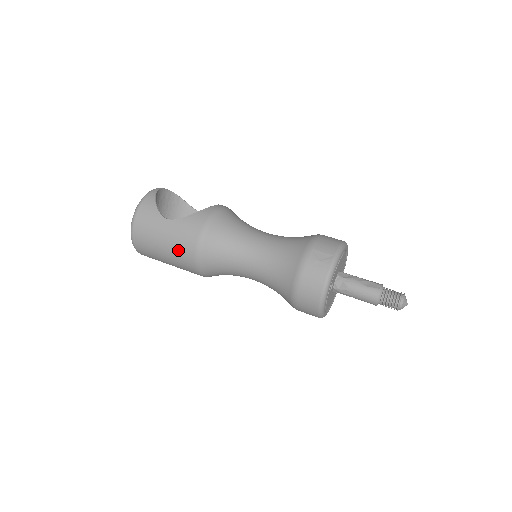
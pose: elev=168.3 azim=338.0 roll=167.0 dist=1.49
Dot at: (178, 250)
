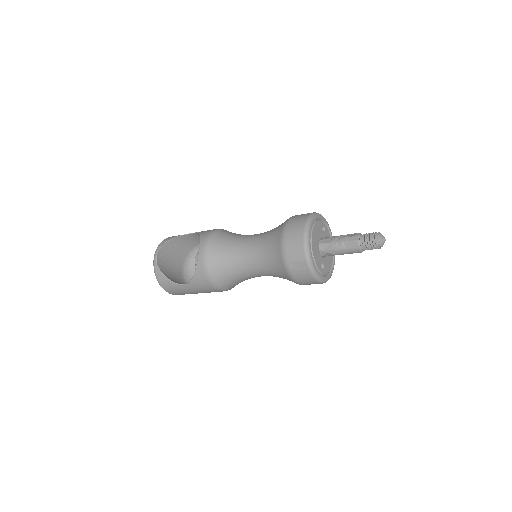
Dot at: (210, 292)
